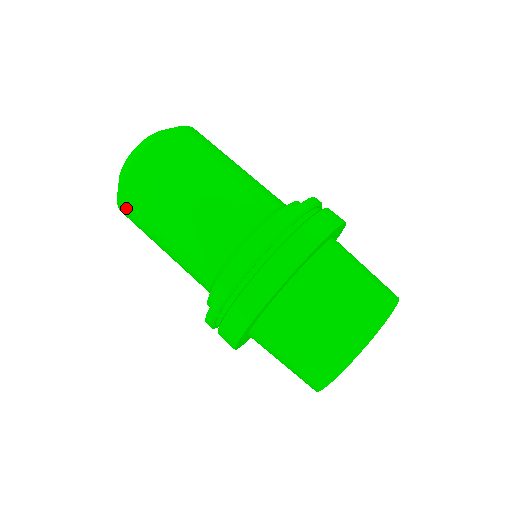
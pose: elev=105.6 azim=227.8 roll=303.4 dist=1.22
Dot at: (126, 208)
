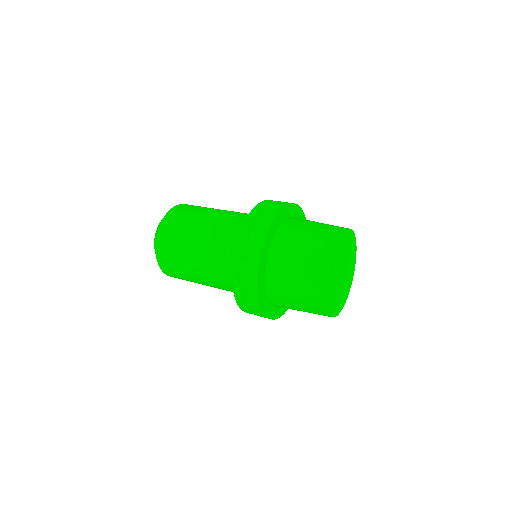
Dot at: (169, 272)
